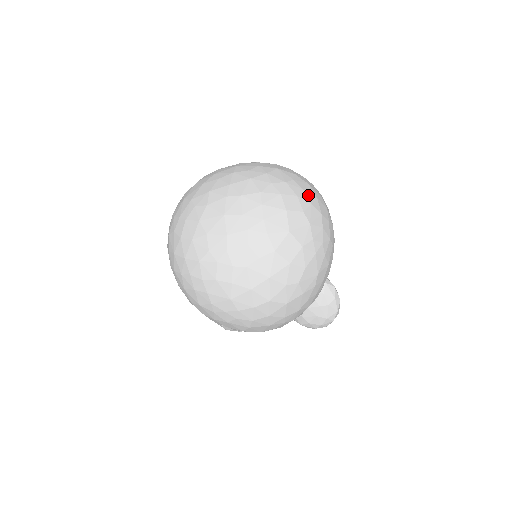
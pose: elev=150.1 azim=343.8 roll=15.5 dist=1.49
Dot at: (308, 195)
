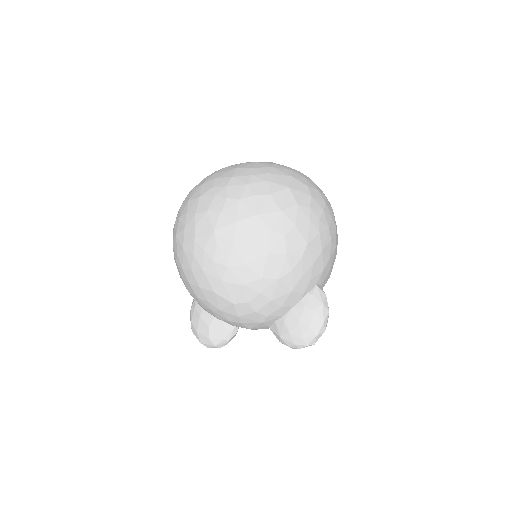
Dot at: (317, 187)
